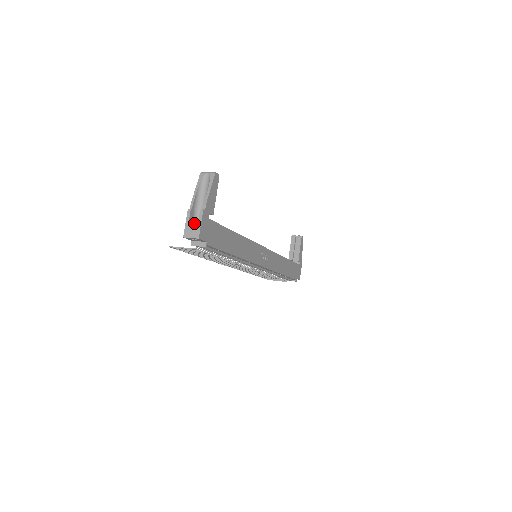
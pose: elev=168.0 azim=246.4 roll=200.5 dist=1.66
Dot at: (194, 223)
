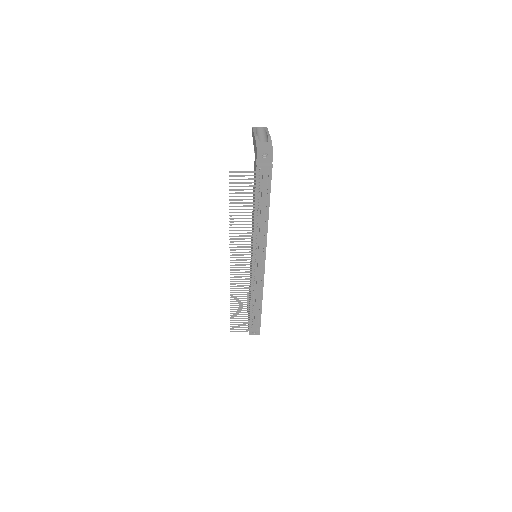
Dot at: (265, 143)
